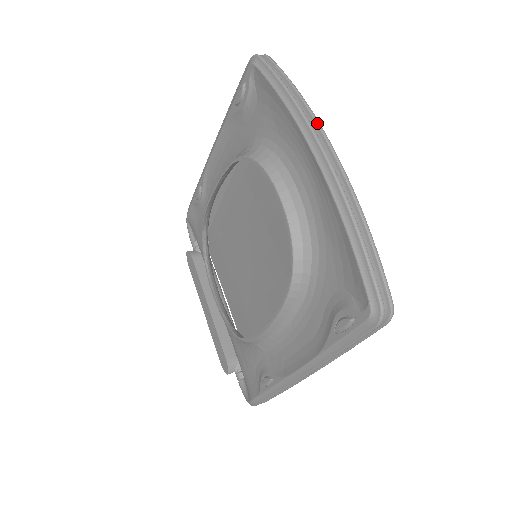
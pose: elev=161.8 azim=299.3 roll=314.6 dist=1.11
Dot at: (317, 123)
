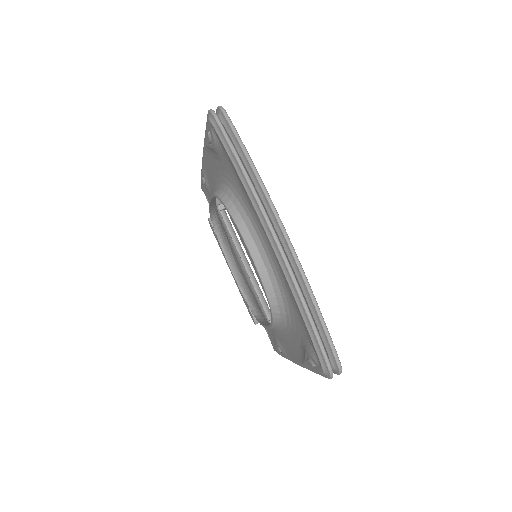
Dot at: (270, 205)
